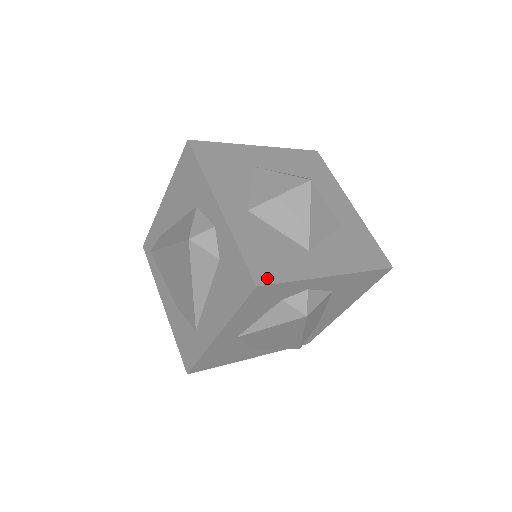
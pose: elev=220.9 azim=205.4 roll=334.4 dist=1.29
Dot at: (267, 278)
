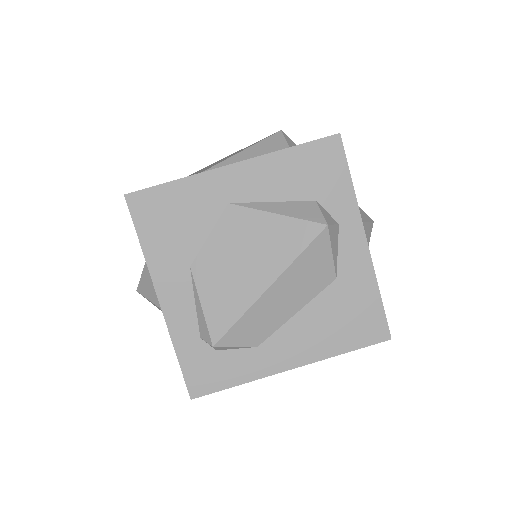
Dot at: (343, 151)
